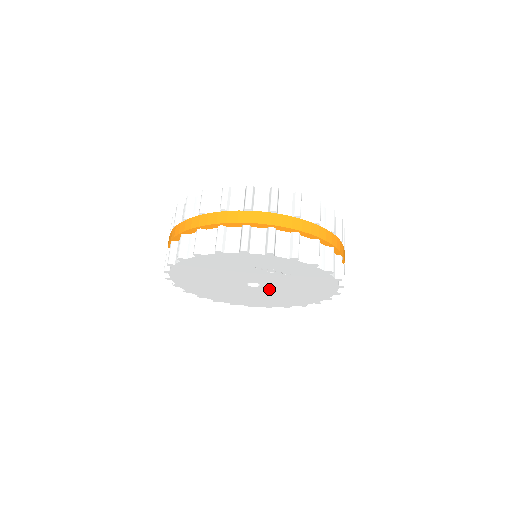
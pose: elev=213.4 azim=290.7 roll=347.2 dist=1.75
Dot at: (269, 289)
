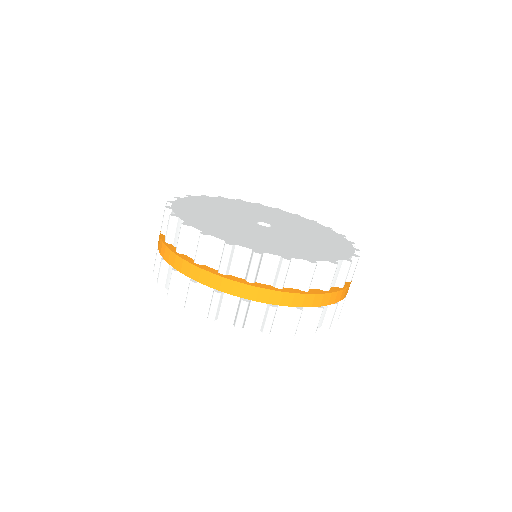
Dot at: occluded
